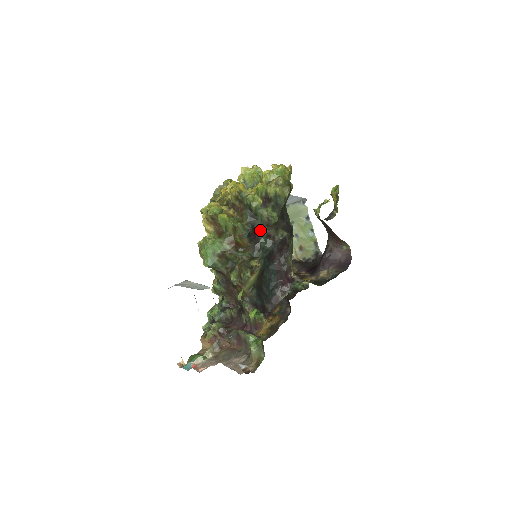
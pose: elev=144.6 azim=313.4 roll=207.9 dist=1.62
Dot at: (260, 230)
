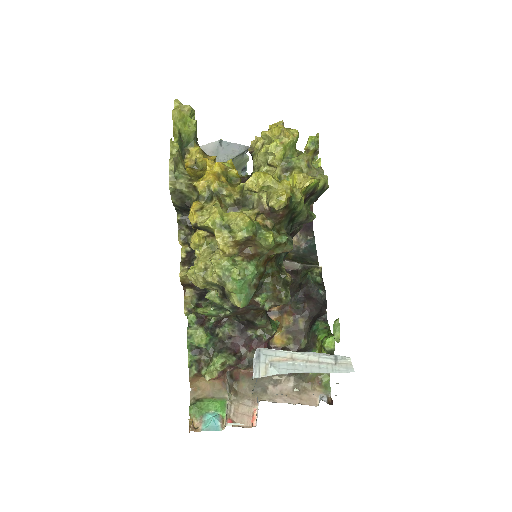
Dot at: occluded
